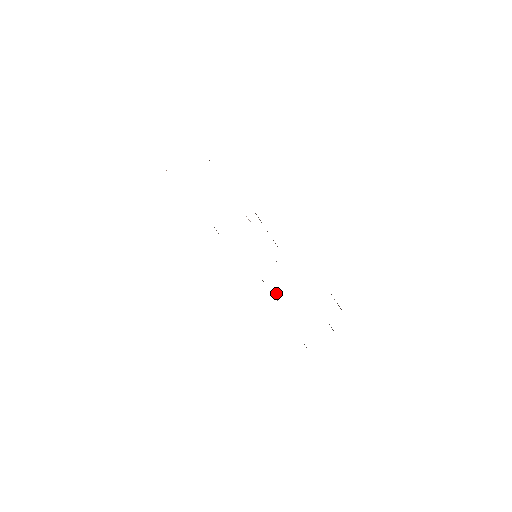
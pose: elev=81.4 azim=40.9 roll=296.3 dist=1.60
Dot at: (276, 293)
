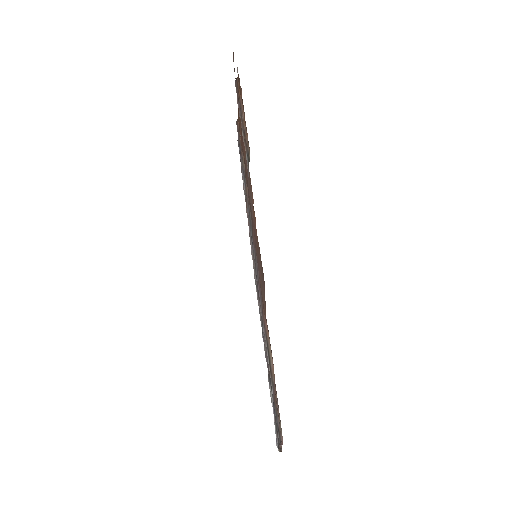
Dot at: occluded
